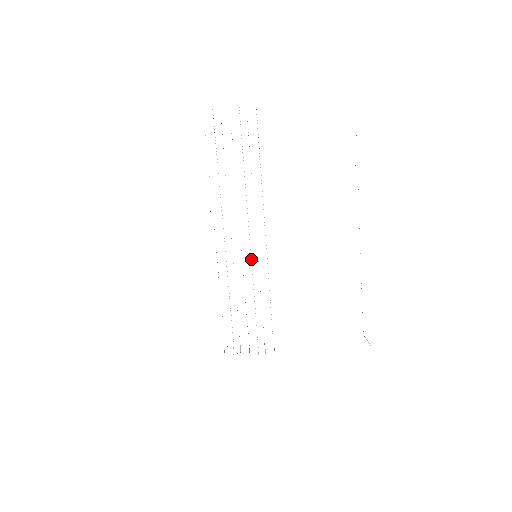
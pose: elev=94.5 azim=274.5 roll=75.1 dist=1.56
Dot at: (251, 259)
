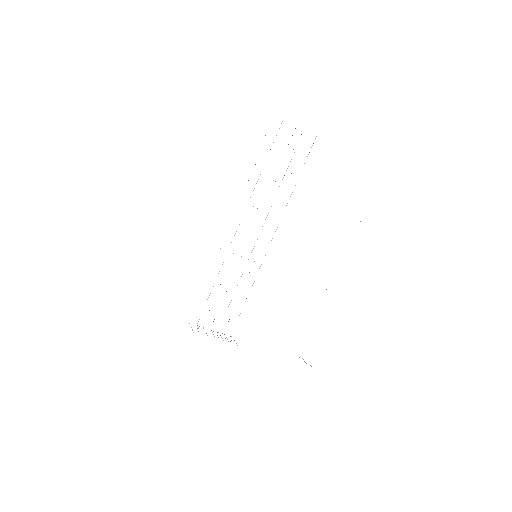
Dot at: occluded
